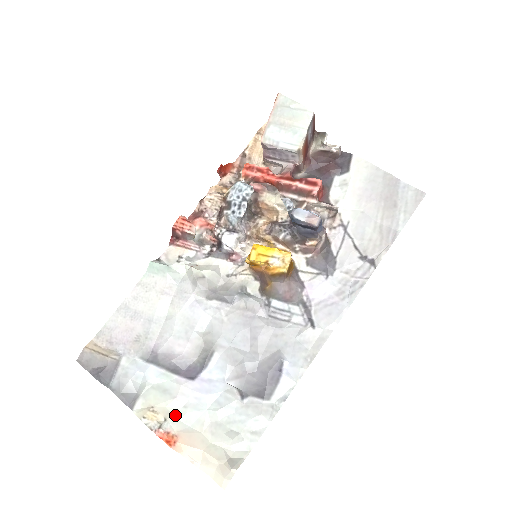
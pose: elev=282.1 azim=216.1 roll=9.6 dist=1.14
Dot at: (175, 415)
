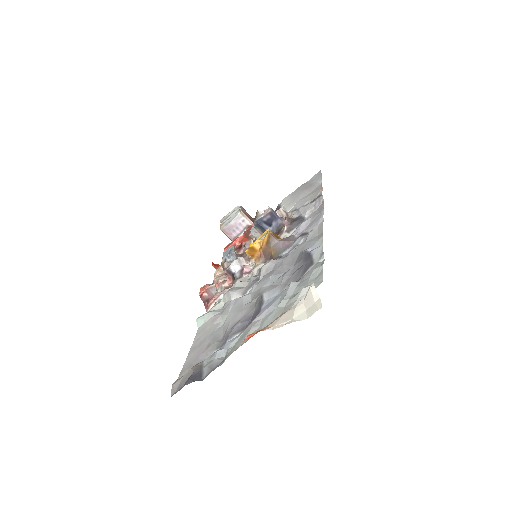
Dot at: occluded
